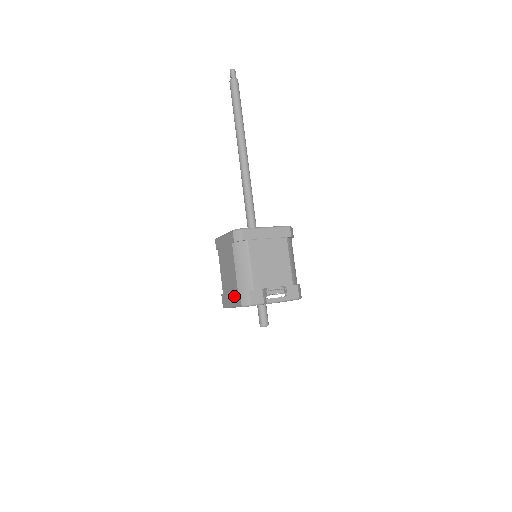
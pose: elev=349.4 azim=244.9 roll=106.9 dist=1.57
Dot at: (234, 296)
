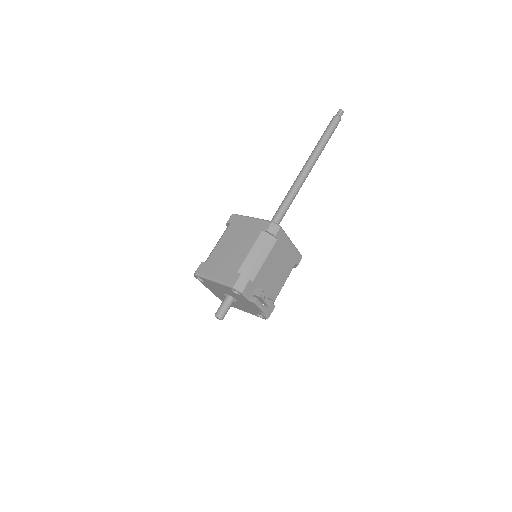
Dot at: (227, 273)
